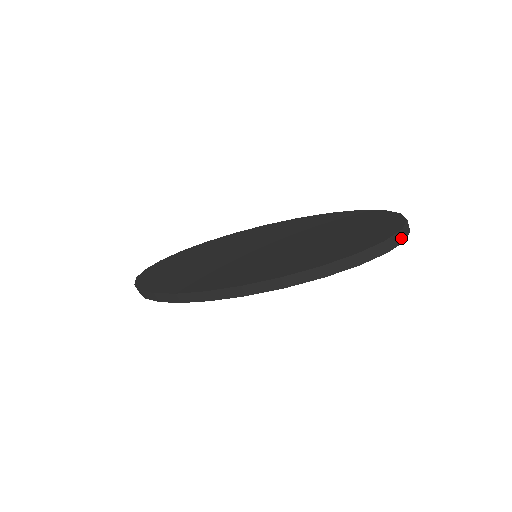
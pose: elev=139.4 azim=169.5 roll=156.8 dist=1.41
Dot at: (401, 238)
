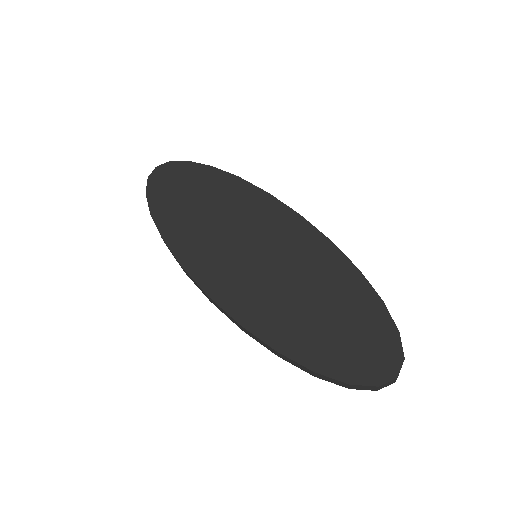
Dot at: (373, 388)
